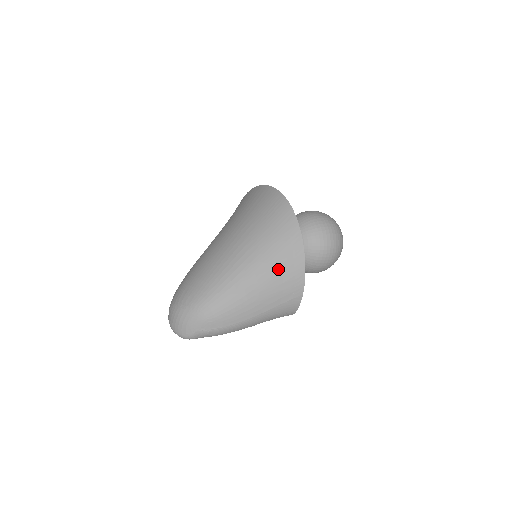
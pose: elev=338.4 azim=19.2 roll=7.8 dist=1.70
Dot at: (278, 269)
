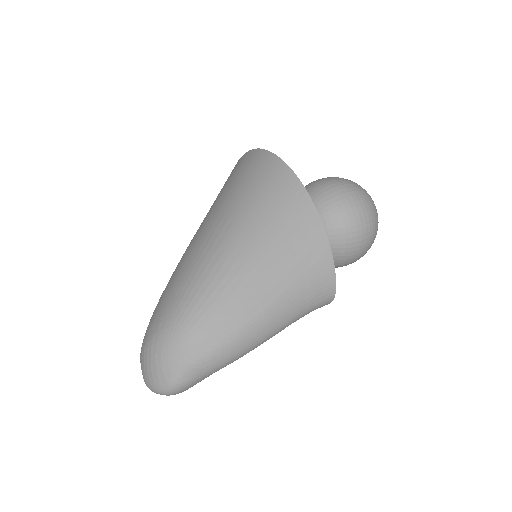
Dot at: (273, 222)
